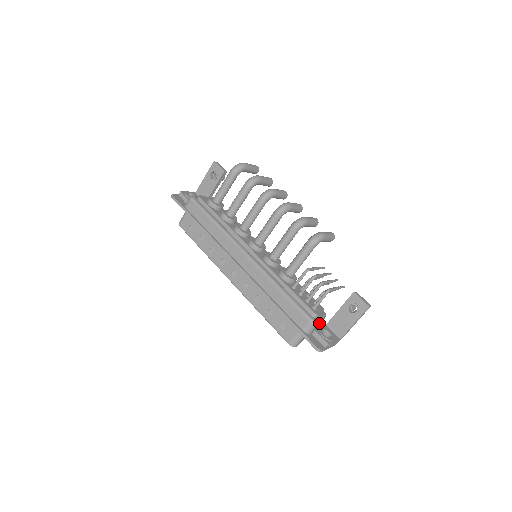
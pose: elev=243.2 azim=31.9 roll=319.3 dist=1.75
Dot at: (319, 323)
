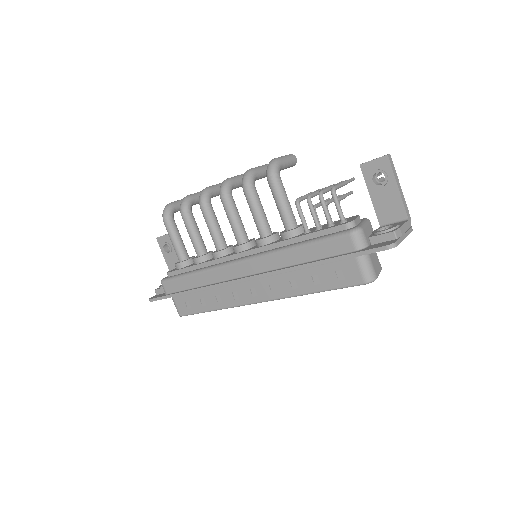
Dot at: (366, 229)
